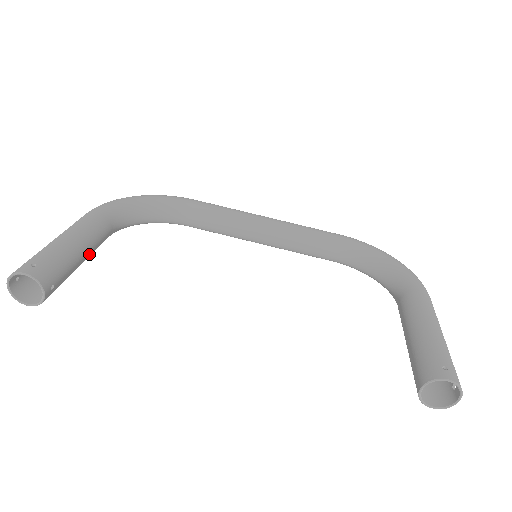
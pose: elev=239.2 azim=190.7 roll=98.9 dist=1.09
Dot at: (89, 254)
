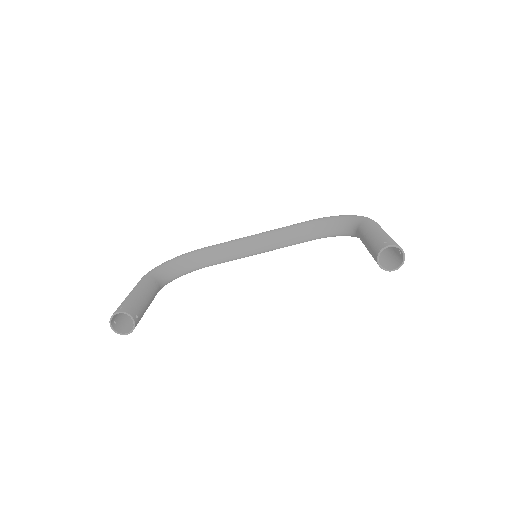
Dot at: (151, 299)
